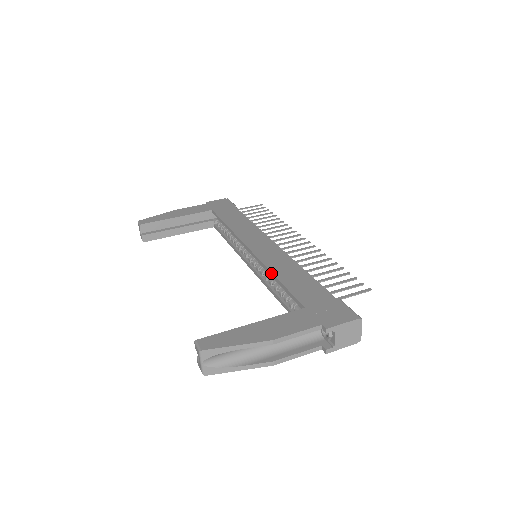
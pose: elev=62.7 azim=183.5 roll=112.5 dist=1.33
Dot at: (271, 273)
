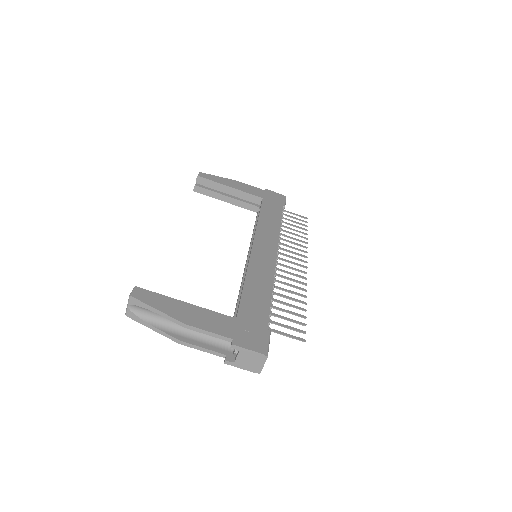
Dot at: (245, 276)
